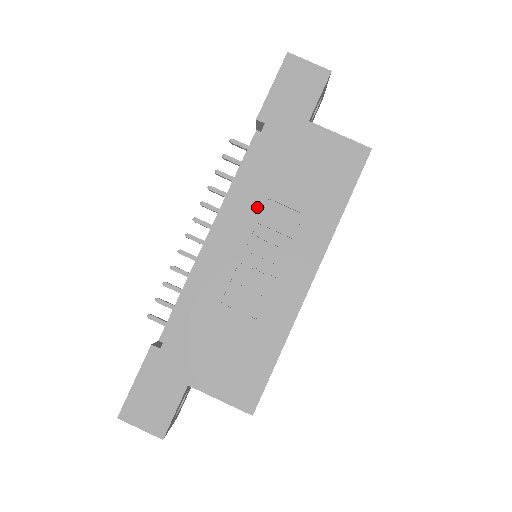
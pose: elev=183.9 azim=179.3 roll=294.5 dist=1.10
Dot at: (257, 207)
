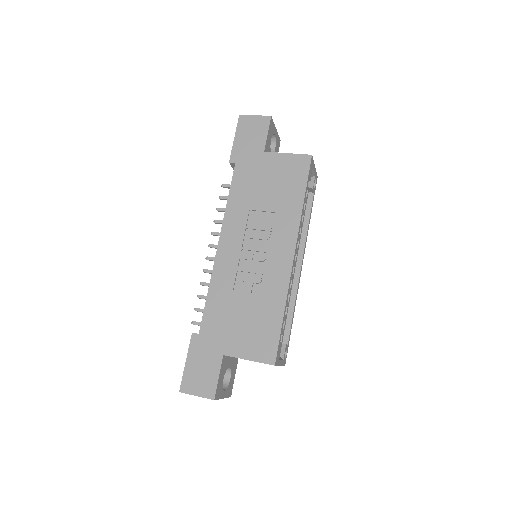
Dot at: (243, 218)
